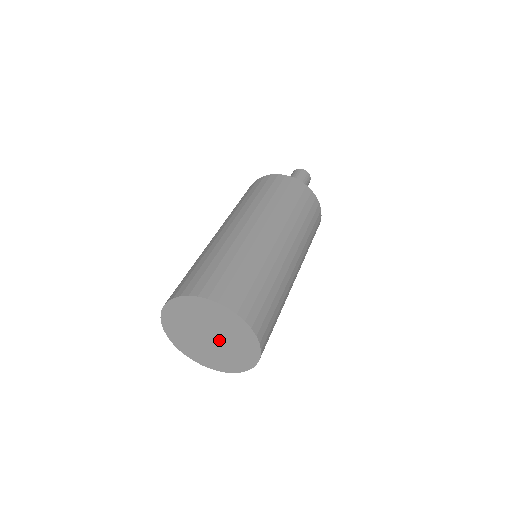
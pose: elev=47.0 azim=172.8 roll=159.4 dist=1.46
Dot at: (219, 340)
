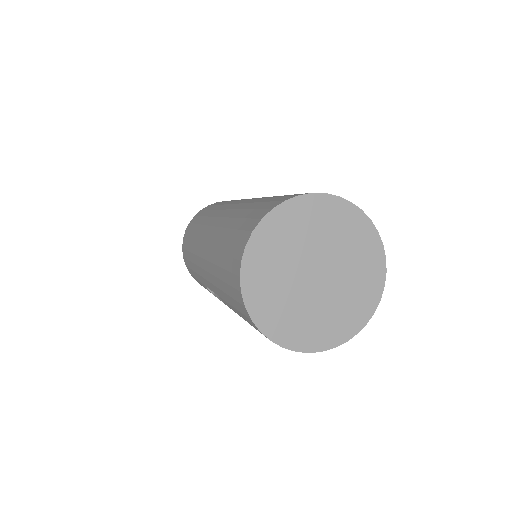
Dot at: (330, 278)
